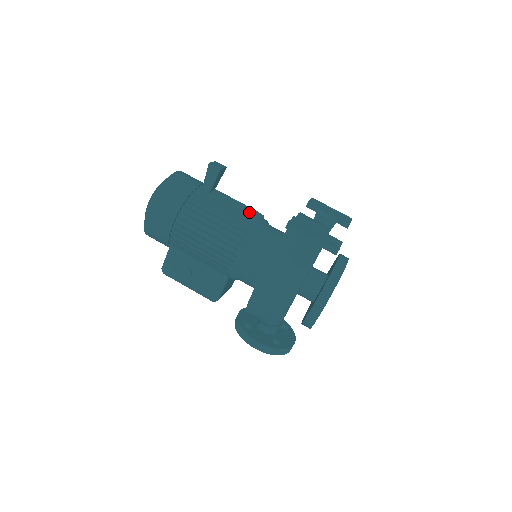
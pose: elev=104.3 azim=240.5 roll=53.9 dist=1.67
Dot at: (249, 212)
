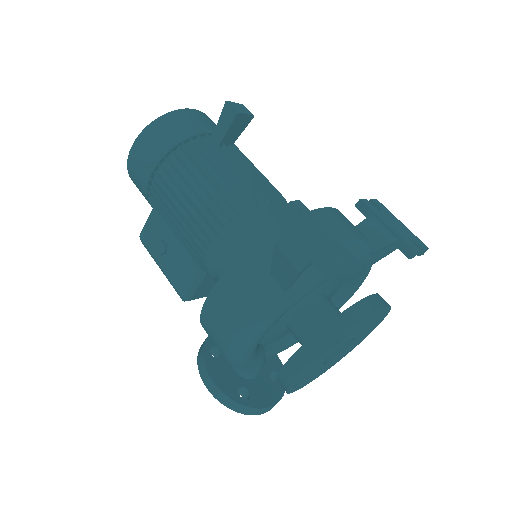
Dot at: (260, 187)
